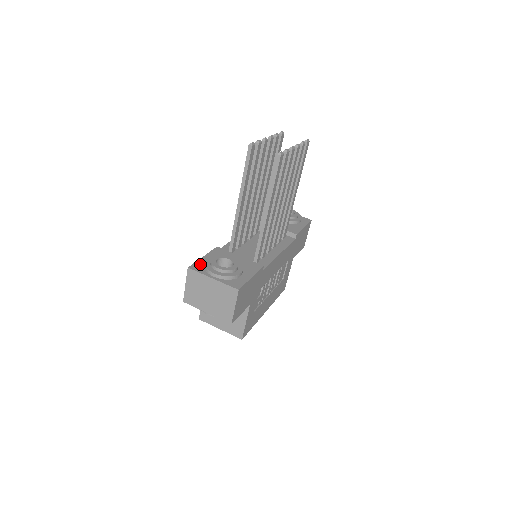
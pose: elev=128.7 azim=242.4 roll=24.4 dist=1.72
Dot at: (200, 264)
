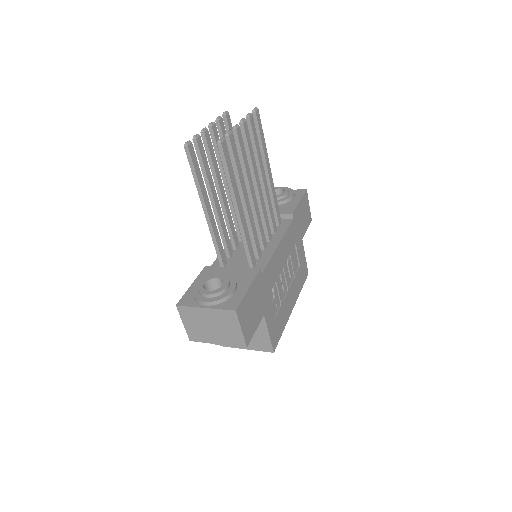
Dot at: (189, 296)
